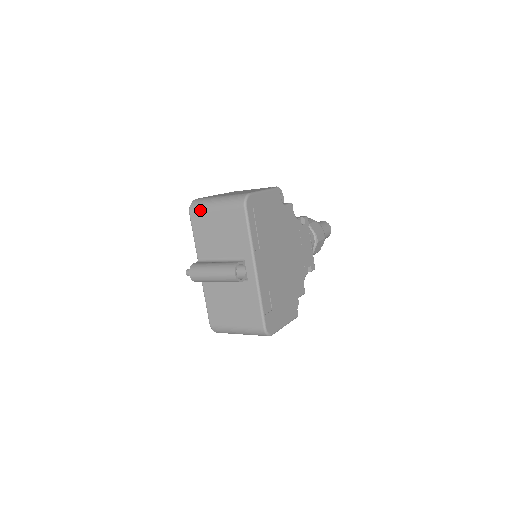
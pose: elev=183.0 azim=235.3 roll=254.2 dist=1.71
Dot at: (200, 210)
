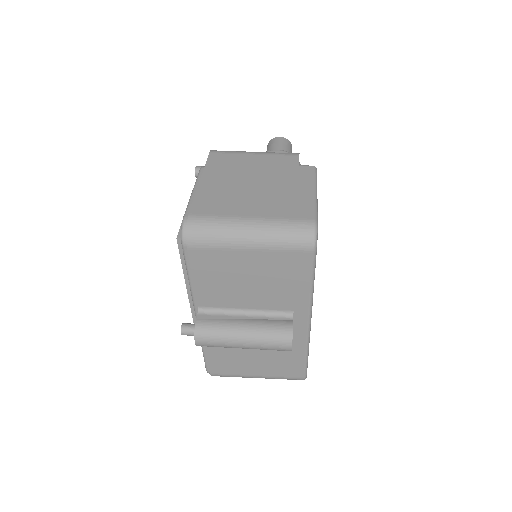
Dot at: (212, 246)
